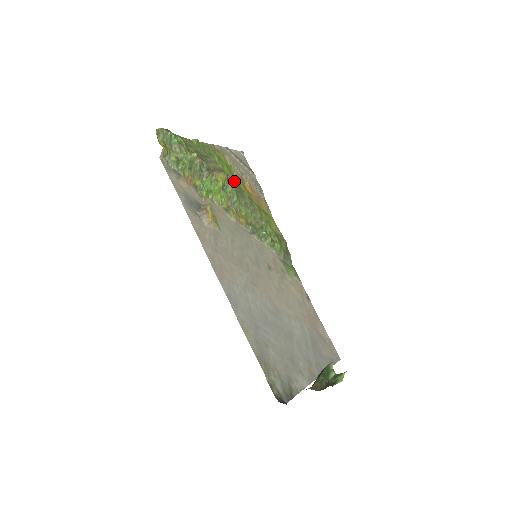
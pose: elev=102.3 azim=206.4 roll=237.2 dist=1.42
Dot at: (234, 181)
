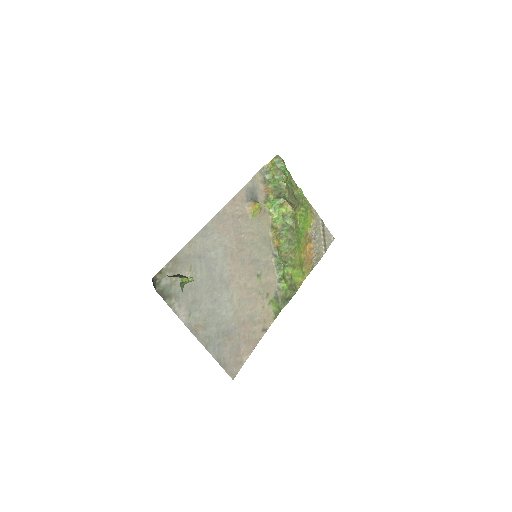
Dot at: (299, 227)
